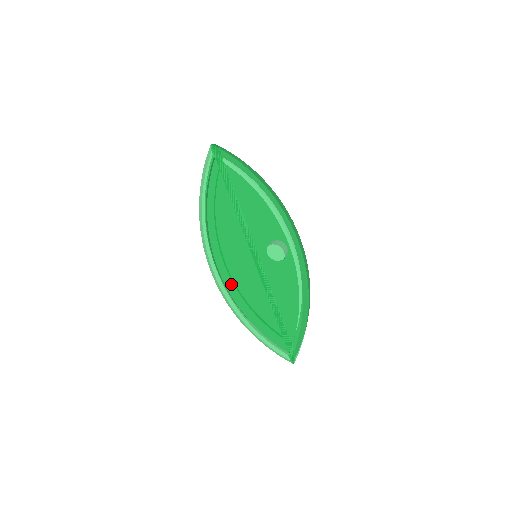
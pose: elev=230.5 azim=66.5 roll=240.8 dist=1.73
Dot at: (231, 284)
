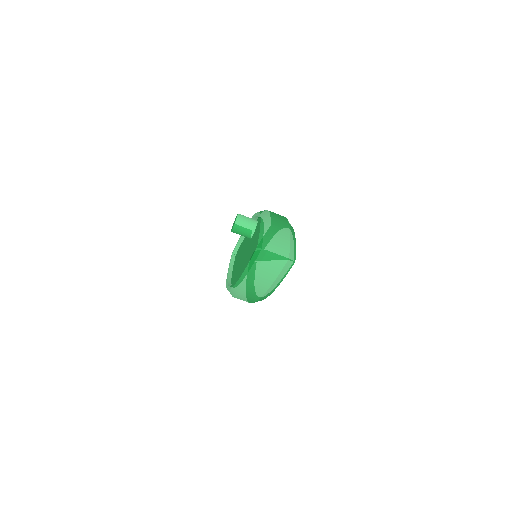
Dot at: occluded
